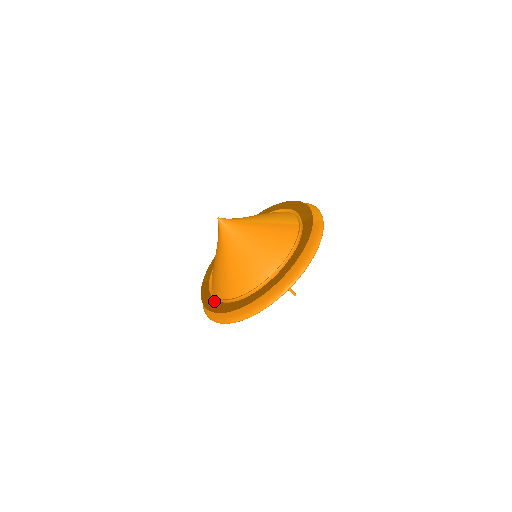
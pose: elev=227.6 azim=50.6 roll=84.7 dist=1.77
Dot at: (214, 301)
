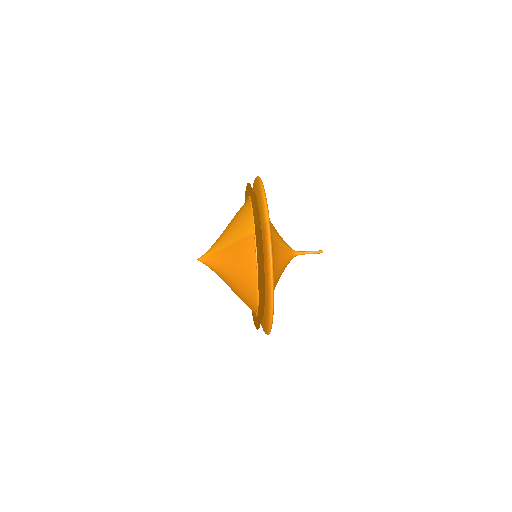
Dot at: occluded
